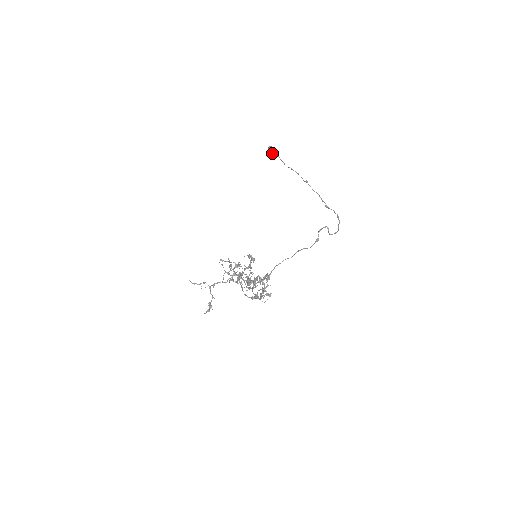
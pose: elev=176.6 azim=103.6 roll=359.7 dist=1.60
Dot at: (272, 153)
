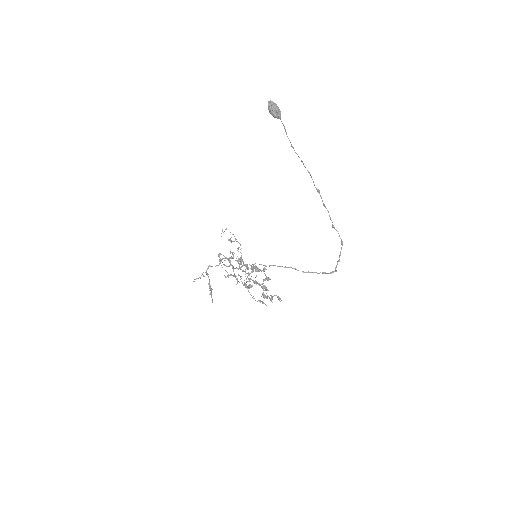
Dot at: occluded
